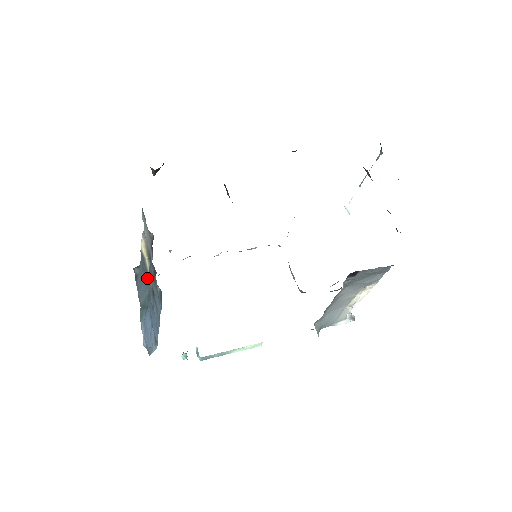
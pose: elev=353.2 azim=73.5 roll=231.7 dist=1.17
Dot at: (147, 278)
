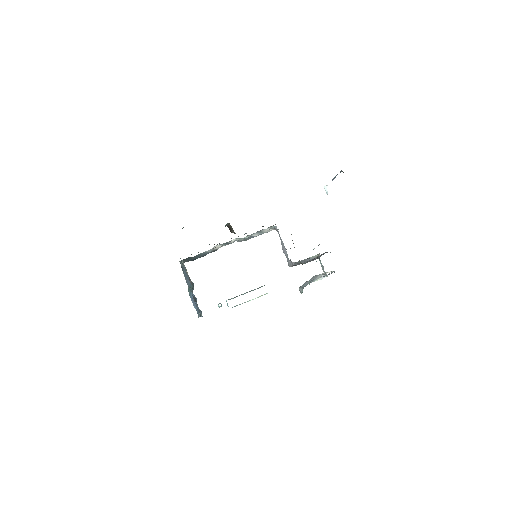
Dot at: occluded
